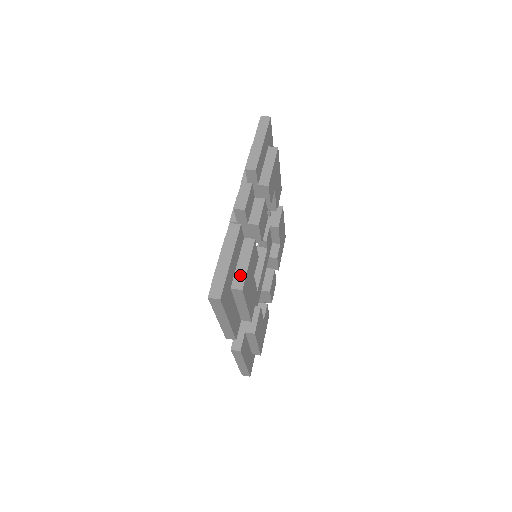
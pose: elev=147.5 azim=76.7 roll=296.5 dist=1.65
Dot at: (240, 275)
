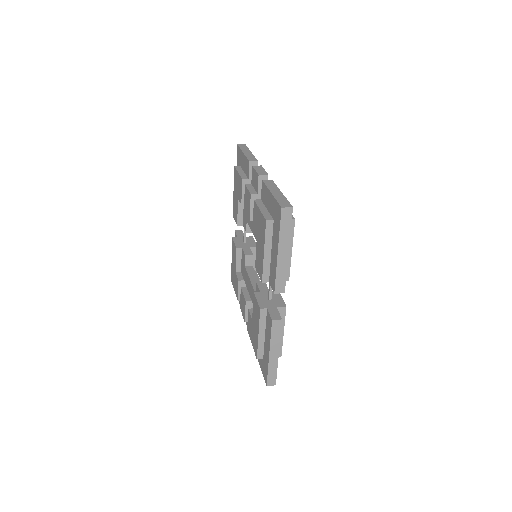
Dot at: occluded
